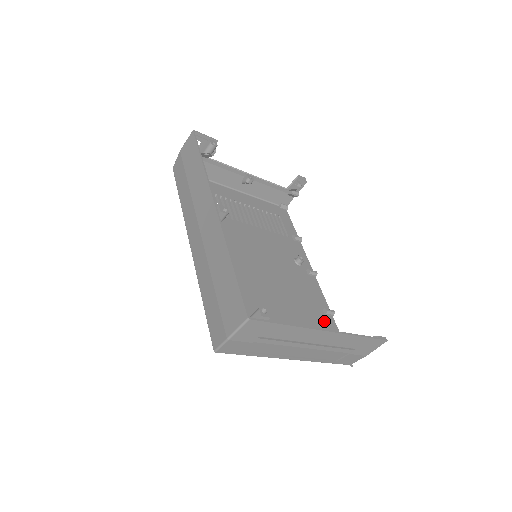
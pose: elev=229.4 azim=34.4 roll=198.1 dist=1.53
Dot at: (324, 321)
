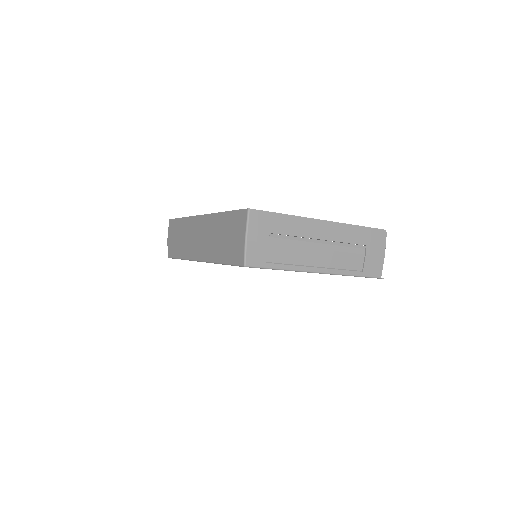
Dot at: occluded
